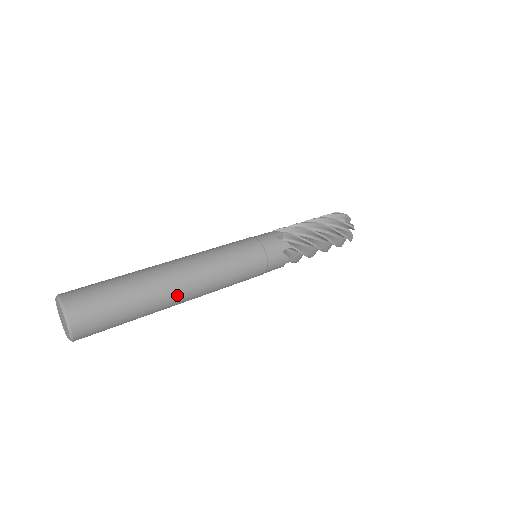
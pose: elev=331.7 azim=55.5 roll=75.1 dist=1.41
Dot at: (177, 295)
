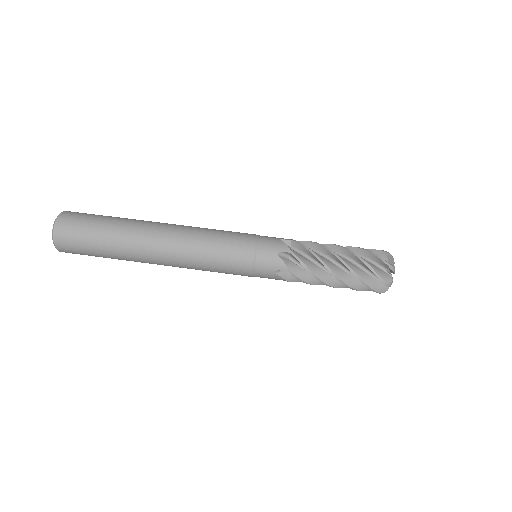
Dot at: (148, 244)
